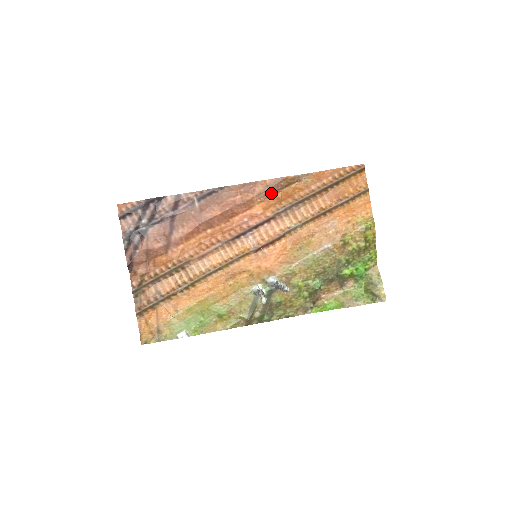
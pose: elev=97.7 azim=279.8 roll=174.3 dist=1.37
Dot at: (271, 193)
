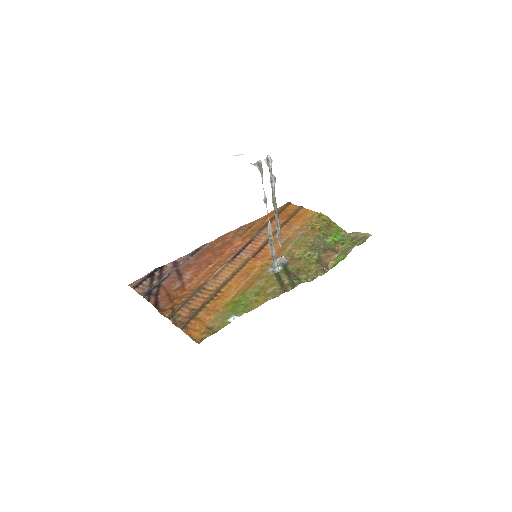
Dot at: (241, 235)
